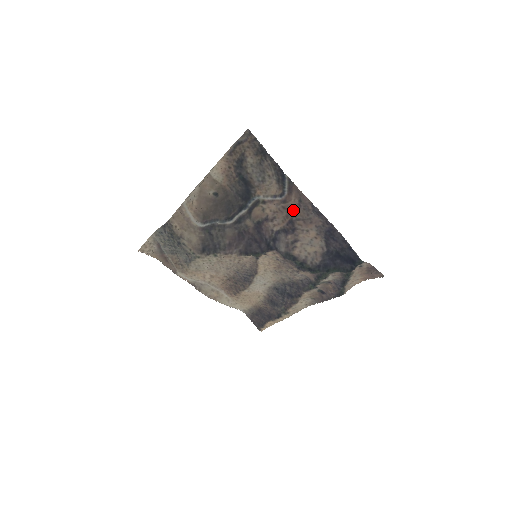
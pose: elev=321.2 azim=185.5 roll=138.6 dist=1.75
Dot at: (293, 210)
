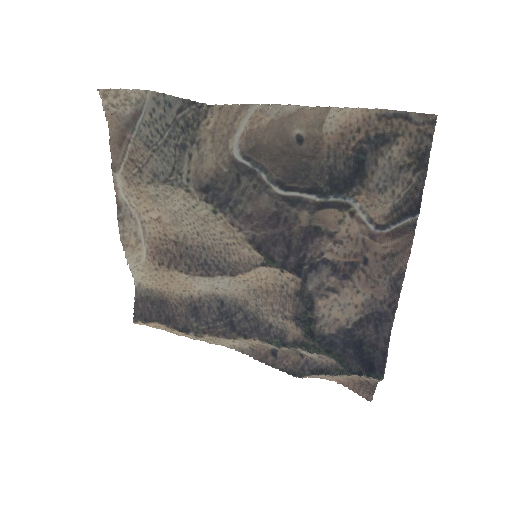
Dot at: (371, 255)
